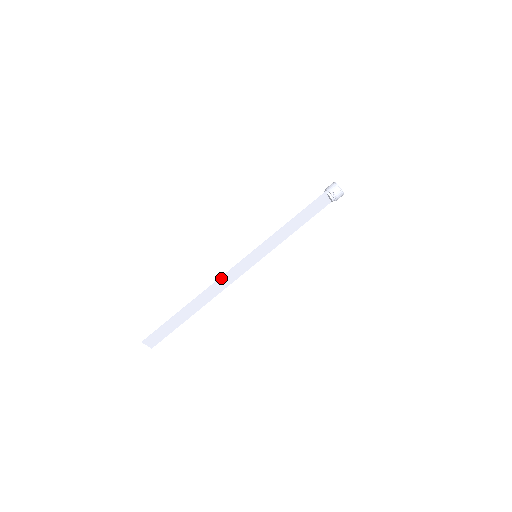
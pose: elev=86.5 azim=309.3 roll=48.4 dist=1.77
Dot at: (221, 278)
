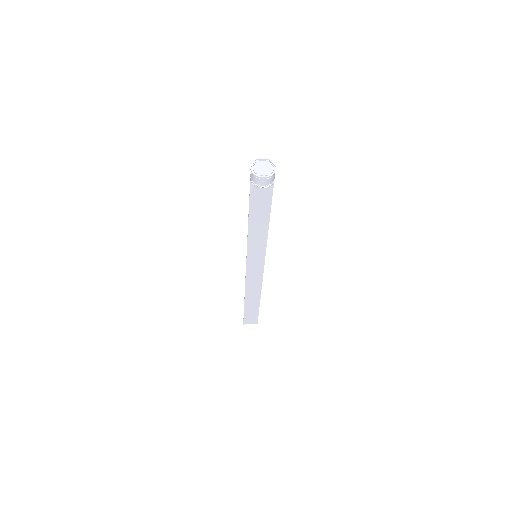
Dot at: (246, 280)
